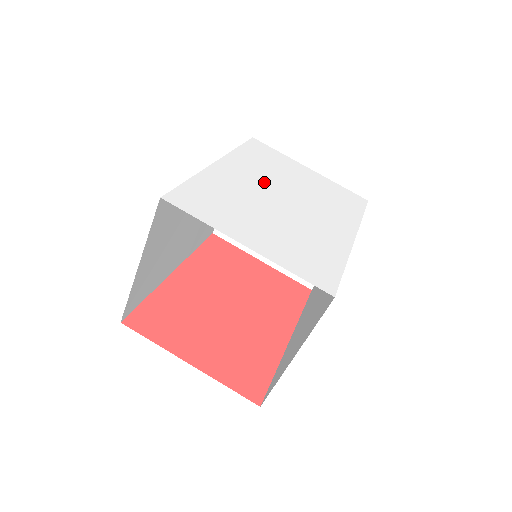
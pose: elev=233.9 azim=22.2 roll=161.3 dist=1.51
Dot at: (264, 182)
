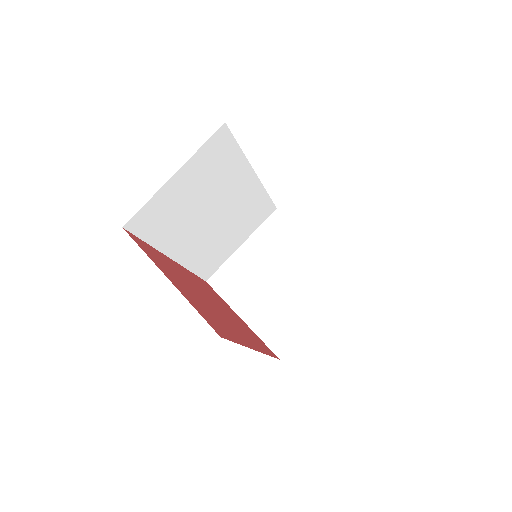
Dot at: occluded
